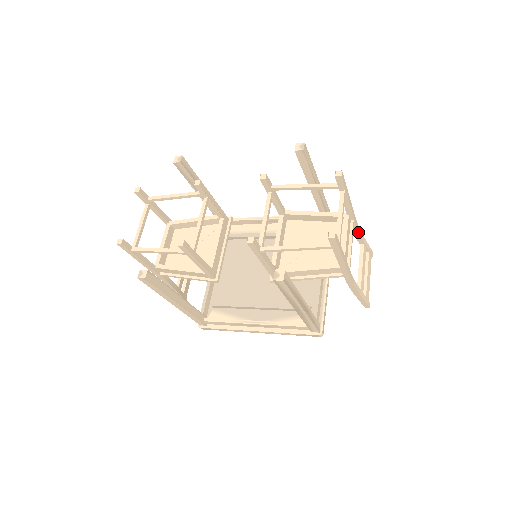
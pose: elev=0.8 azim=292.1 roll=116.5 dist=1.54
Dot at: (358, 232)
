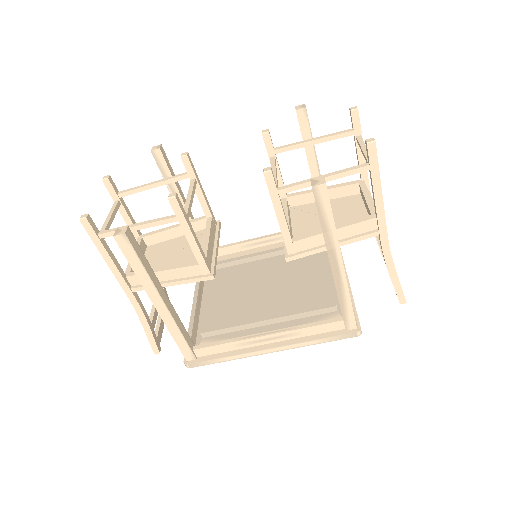
Dot at: occluded
